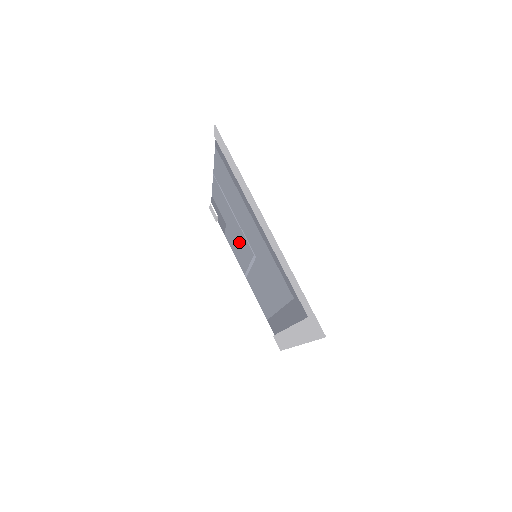
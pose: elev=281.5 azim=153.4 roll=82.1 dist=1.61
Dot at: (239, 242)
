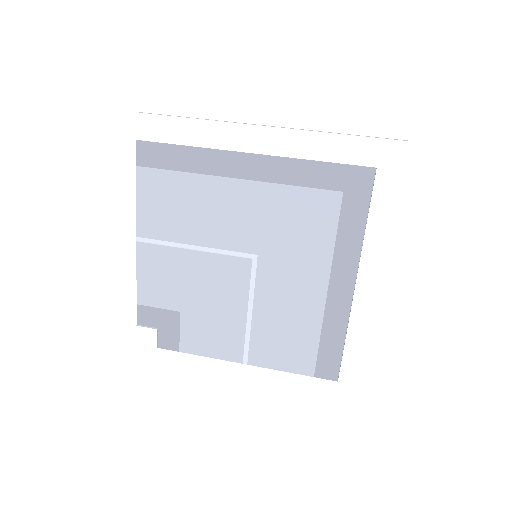
Dot at: (216, 295)
